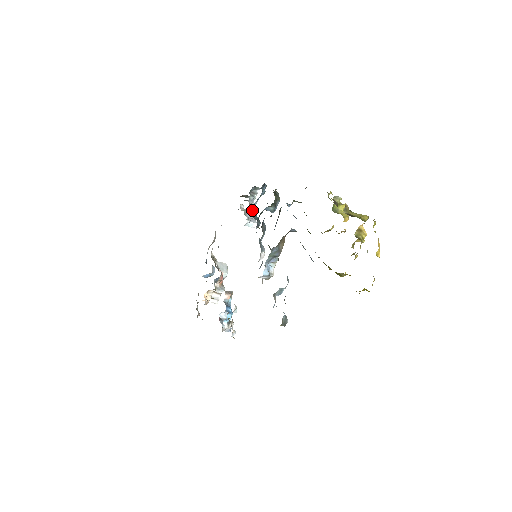
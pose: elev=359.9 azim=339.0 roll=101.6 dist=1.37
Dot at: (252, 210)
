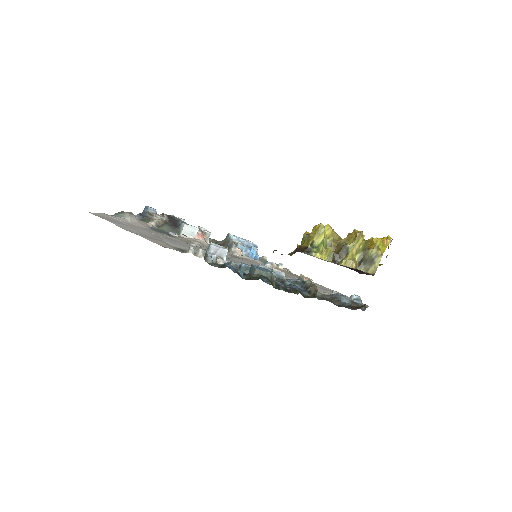
Dot at: occluded
